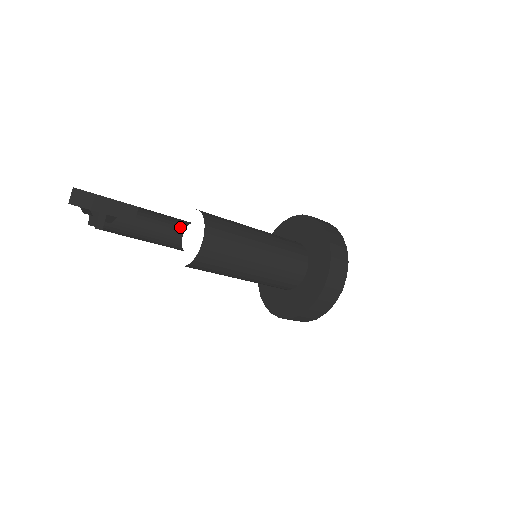
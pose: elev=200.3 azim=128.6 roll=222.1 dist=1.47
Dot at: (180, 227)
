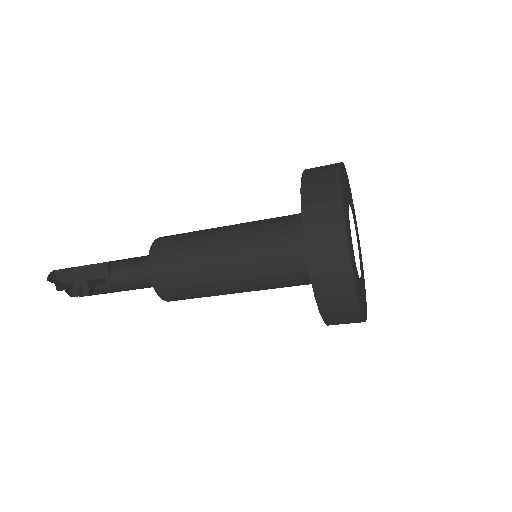
Dot at: occluded
